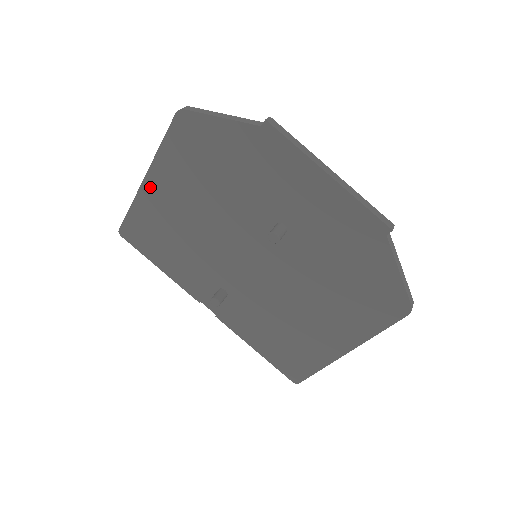
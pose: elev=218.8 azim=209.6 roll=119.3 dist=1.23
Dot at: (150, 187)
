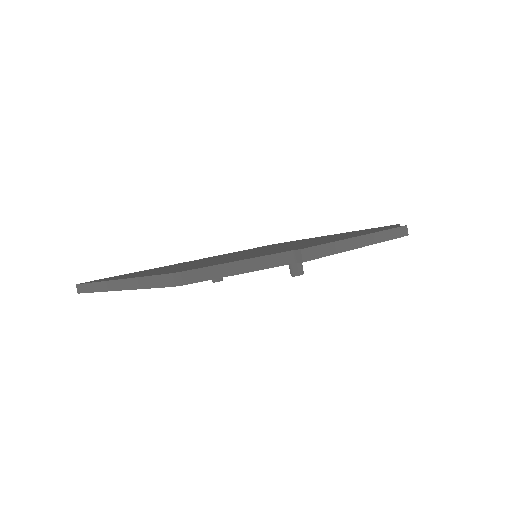
Dot at: occluded
